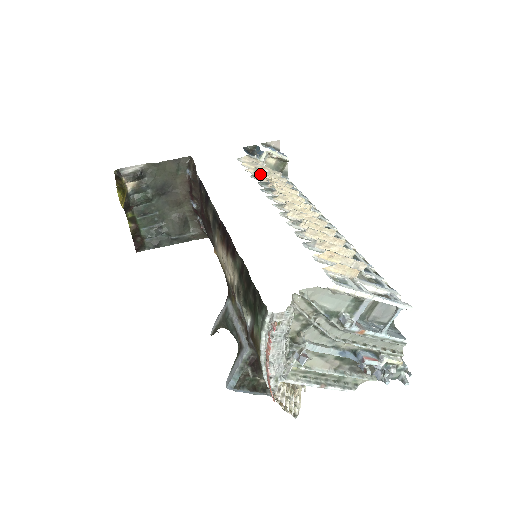
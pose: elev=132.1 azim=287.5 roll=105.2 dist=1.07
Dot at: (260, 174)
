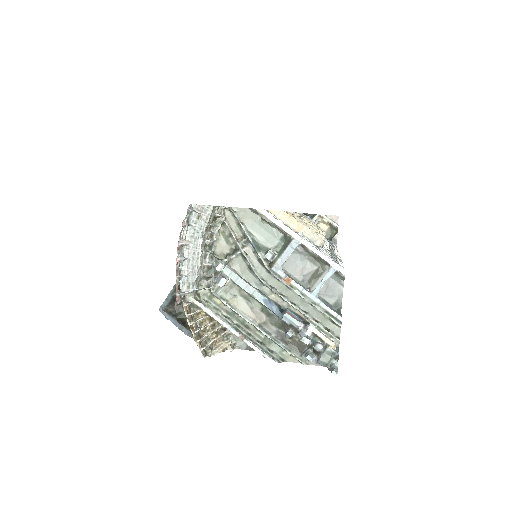
Dot at: occluded
